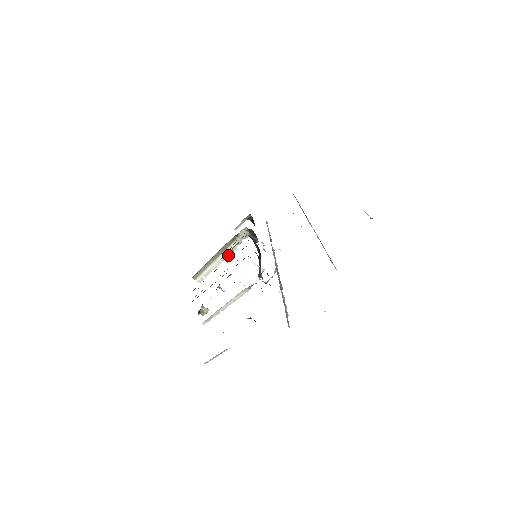
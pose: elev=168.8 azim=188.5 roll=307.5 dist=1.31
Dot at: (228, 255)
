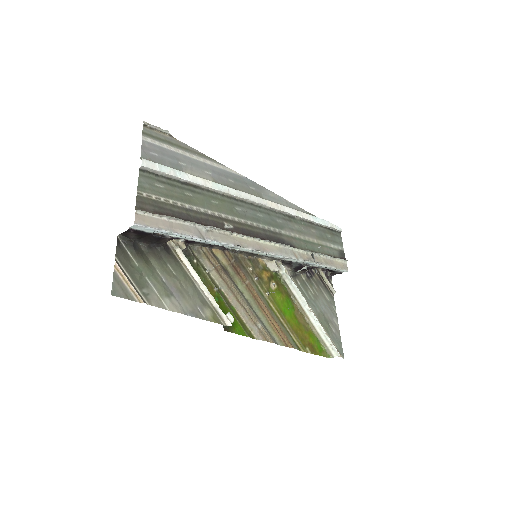
Dot at: (303, 299)
